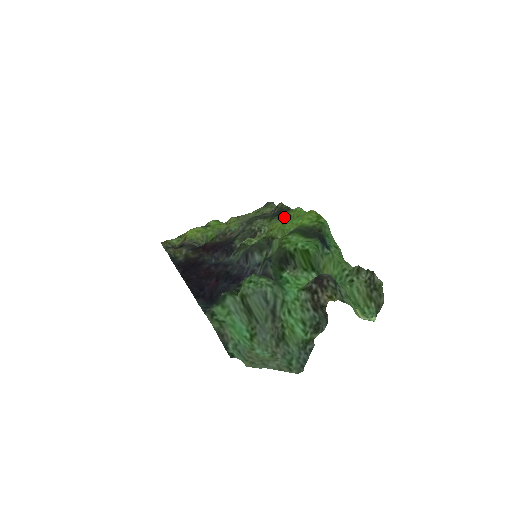
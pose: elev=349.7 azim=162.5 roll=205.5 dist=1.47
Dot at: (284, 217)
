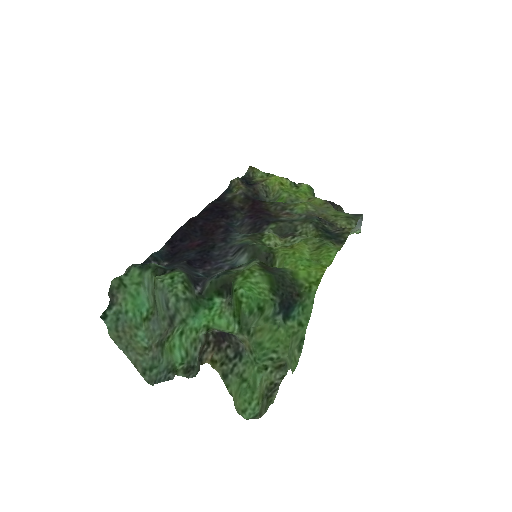
Dot at: (319, 246)
